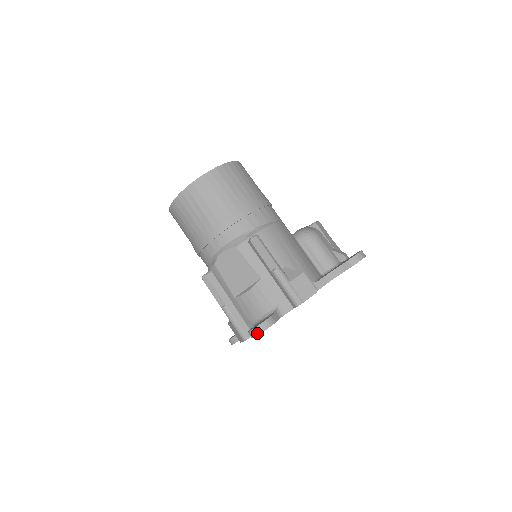
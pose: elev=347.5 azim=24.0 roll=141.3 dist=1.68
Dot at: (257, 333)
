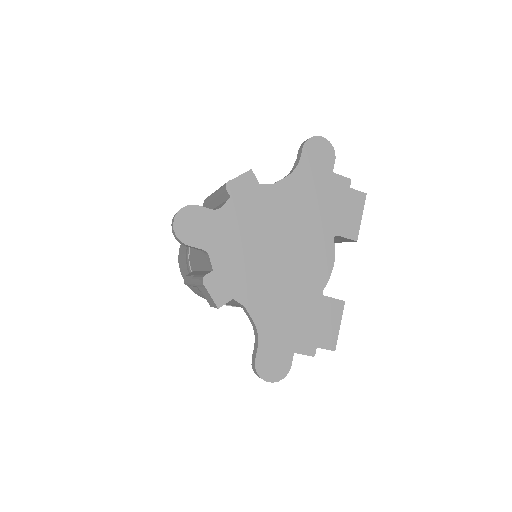
Dot at: (173, 221)
